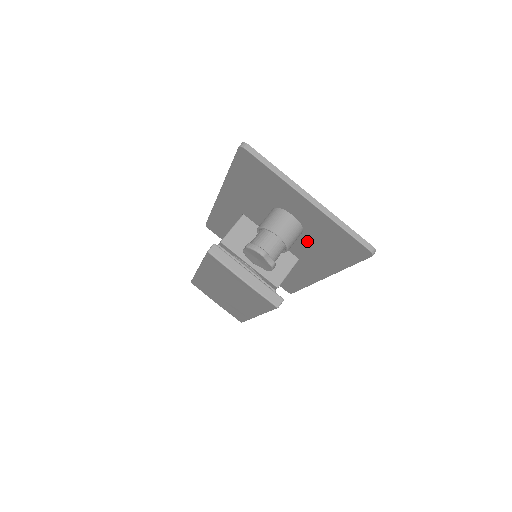
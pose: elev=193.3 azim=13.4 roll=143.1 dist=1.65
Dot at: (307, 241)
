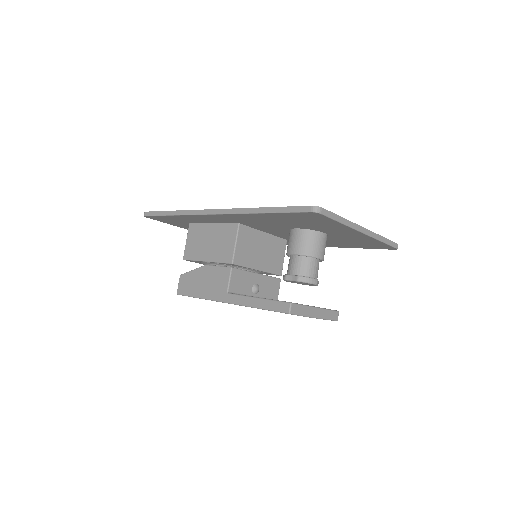
Dot at: occluded
